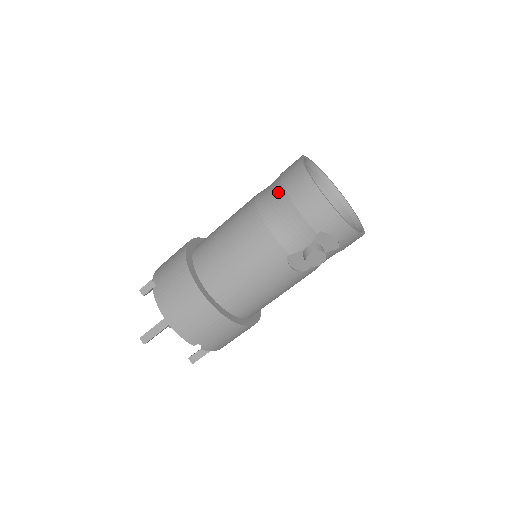
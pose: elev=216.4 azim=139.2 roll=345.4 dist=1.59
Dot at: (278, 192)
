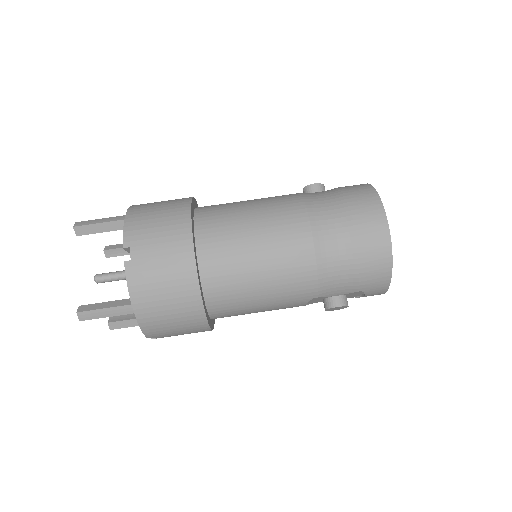
Dot at: (345, 231)
